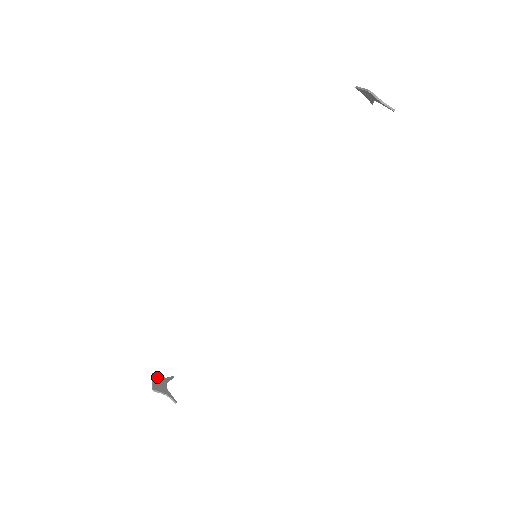
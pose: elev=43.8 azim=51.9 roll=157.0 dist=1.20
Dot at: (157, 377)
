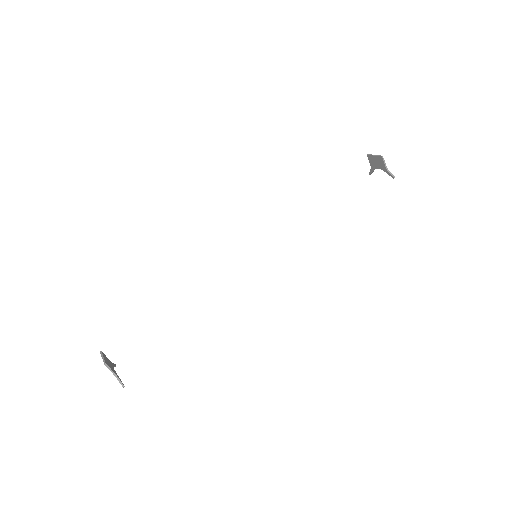
Dot at: (105, 356)
